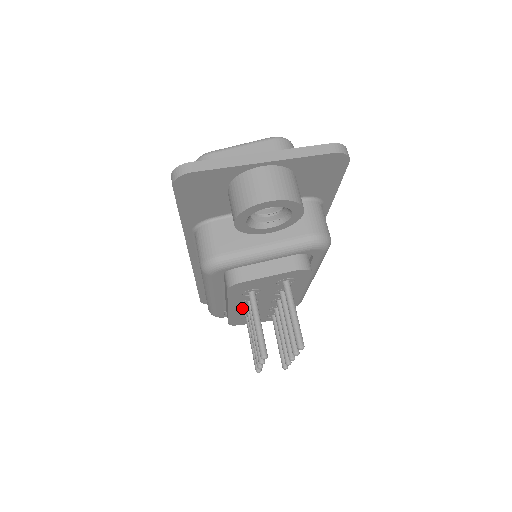
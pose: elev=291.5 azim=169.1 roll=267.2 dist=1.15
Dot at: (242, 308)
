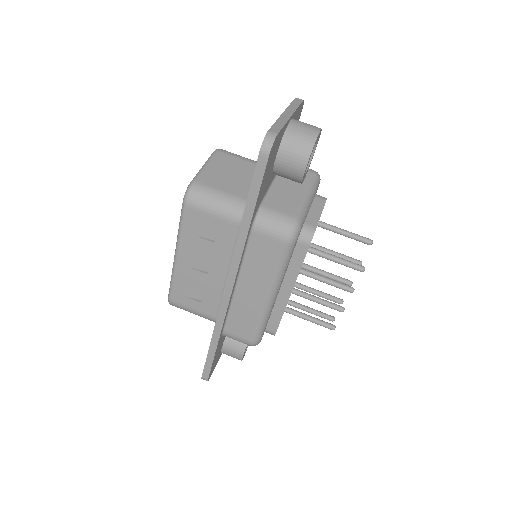
Dot at: occluded
